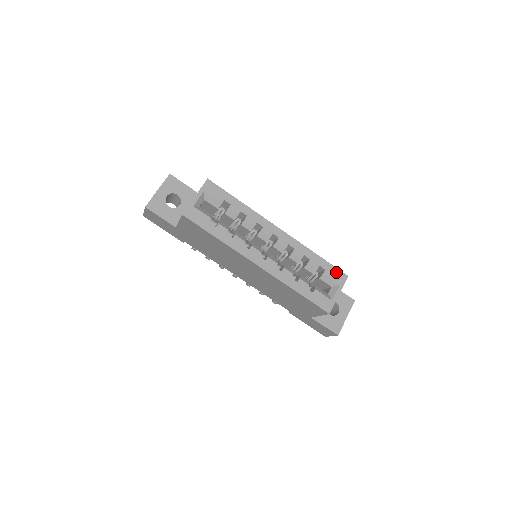
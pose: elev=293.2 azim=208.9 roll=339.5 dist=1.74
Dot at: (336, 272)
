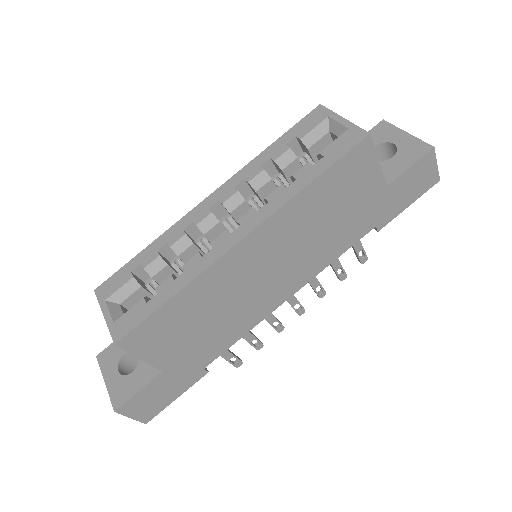
Dot at: (306, 121)
